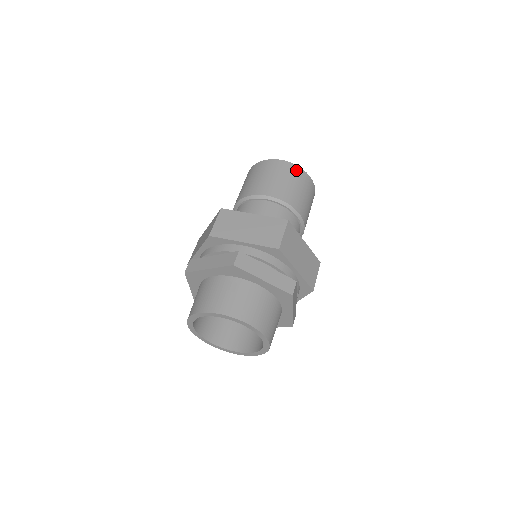
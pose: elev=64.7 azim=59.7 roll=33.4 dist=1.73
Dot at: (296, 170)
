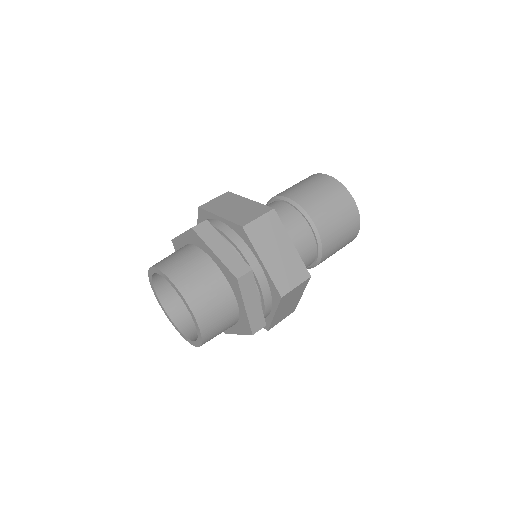
Dot at: (336, 185)
